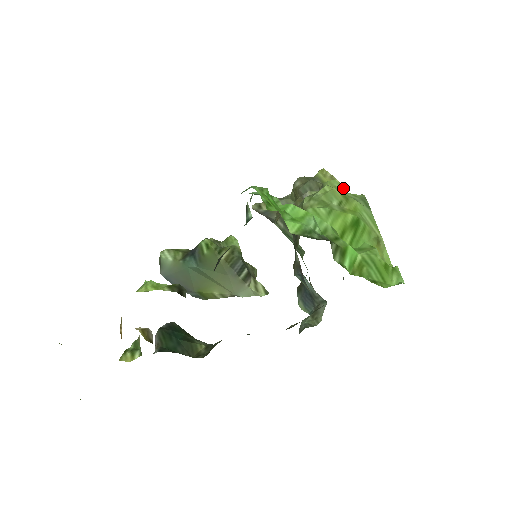
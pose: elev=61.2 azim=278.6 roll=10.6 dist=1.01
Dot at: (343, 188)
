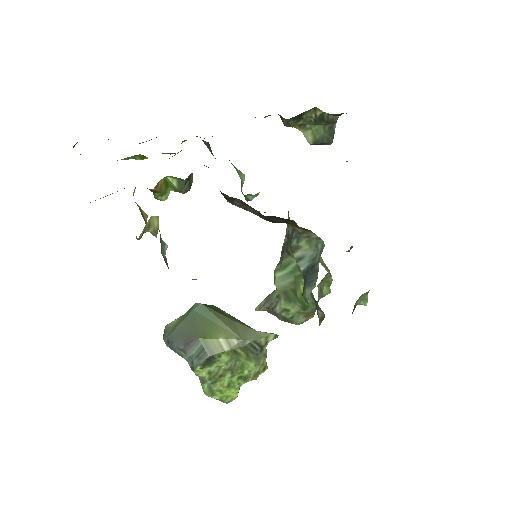
Dot at: occluded
